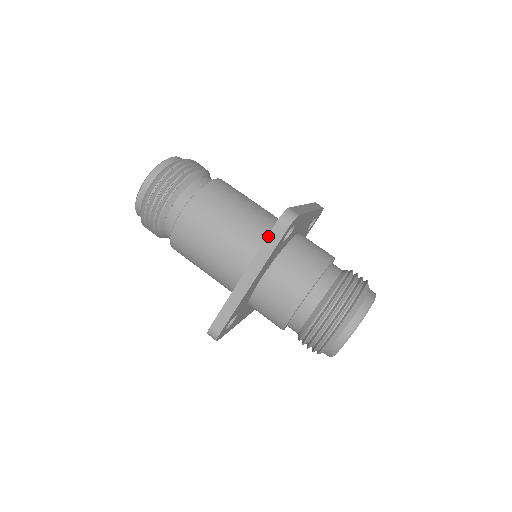
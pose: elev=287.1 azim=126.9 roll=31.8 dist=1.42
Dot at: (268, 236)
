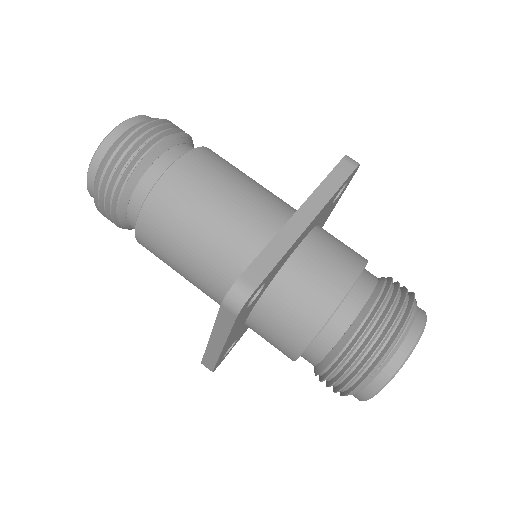
Dot at: (218, 314)
